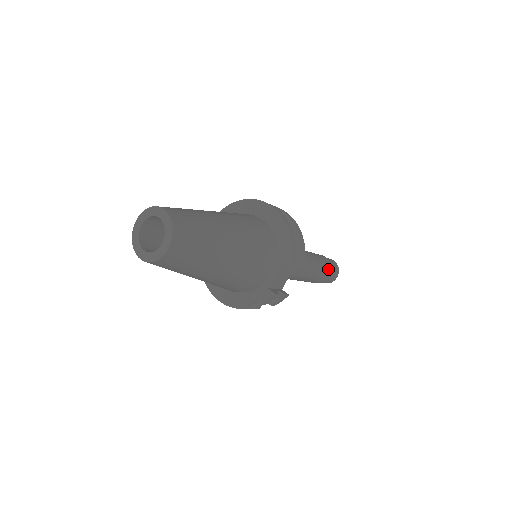
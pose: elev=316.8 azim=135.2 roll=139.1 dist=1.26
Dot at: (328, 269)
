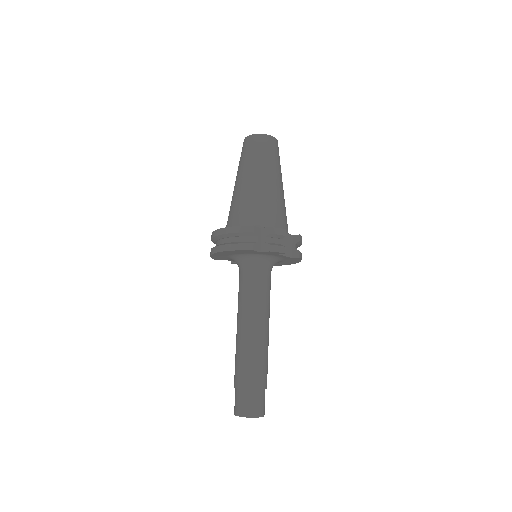
Dot at: occluded
